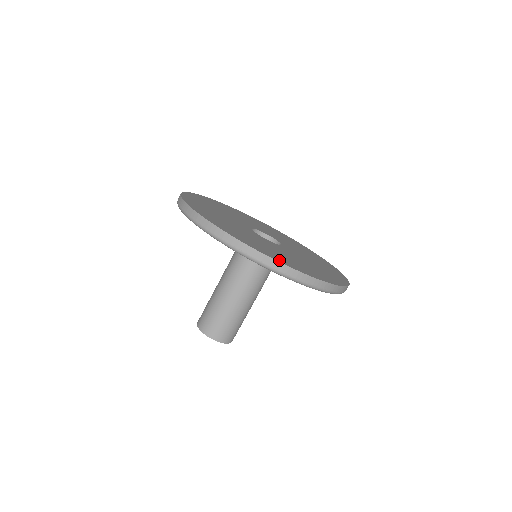
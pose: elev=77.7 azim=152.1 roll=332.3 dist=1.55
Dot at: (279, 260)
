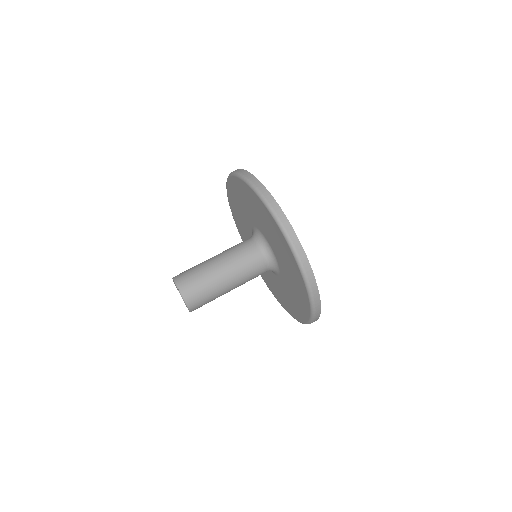
Dot at: occluded
